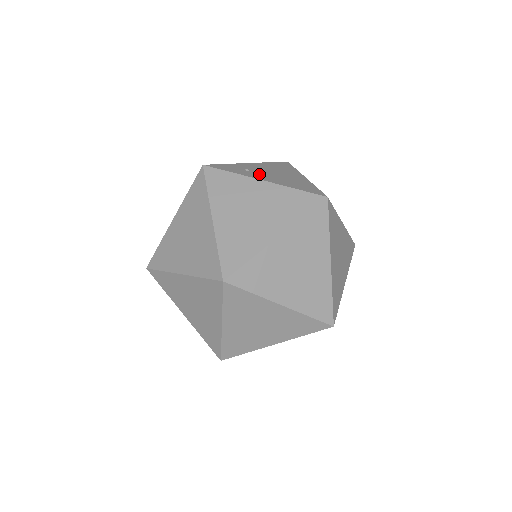
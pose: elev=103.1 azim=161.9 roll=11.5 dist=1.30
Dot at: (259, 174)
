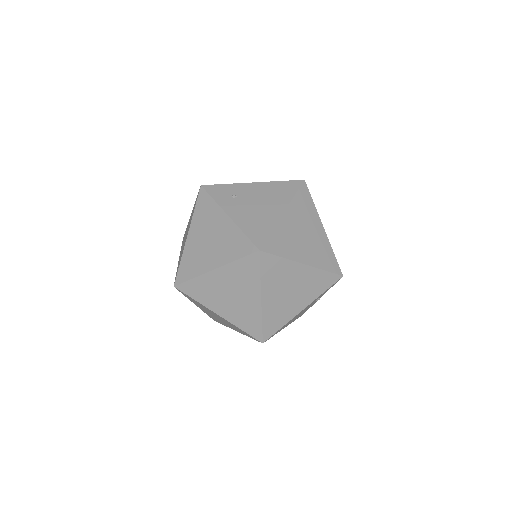
Dot at: (237, 204)
